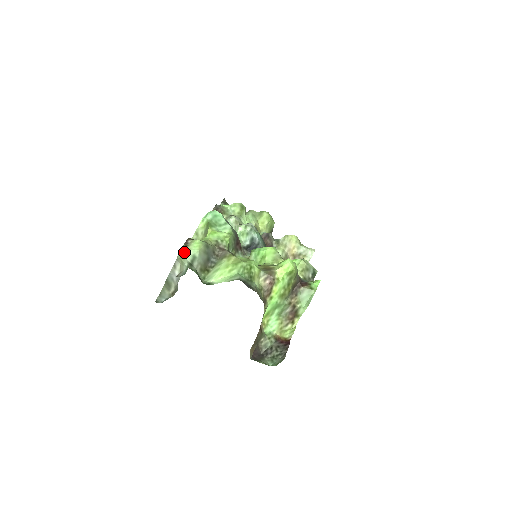
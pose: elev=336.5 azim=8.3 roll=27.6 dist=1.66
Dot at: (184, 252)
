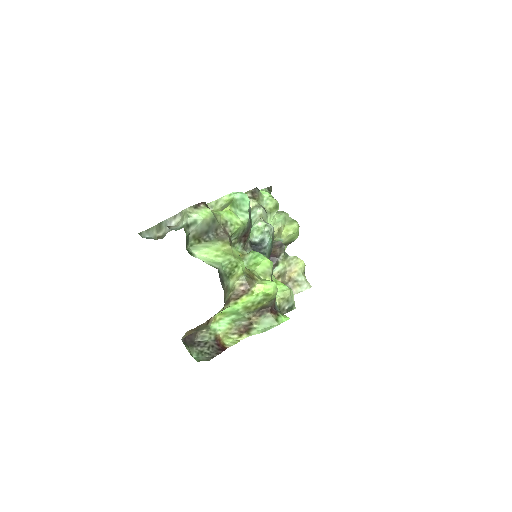
Dot at: (190, 211)
